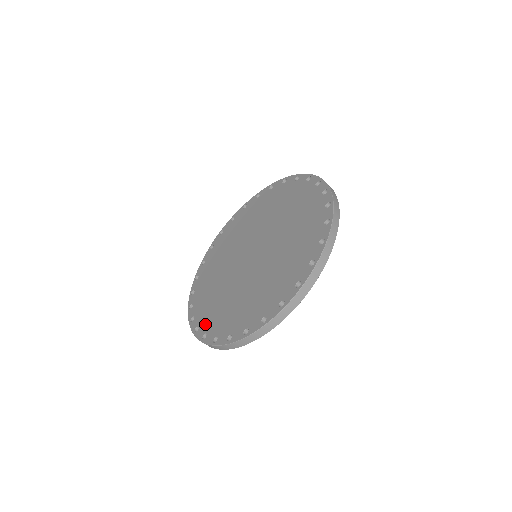
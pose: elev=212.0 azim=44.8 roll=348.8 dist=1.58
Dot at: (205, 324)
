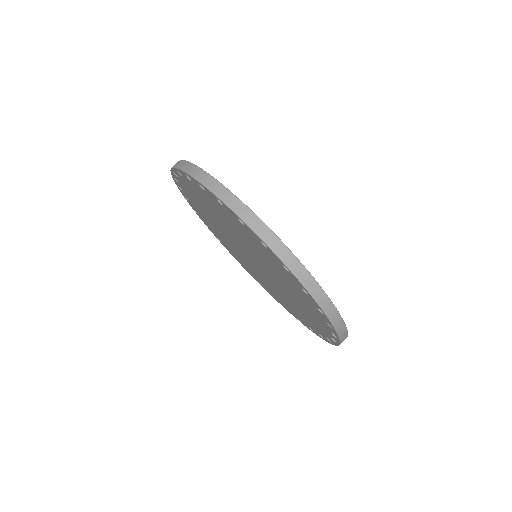
Dot at: occluded
